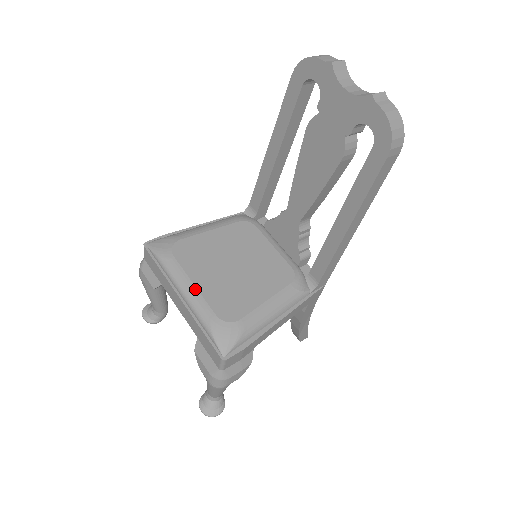
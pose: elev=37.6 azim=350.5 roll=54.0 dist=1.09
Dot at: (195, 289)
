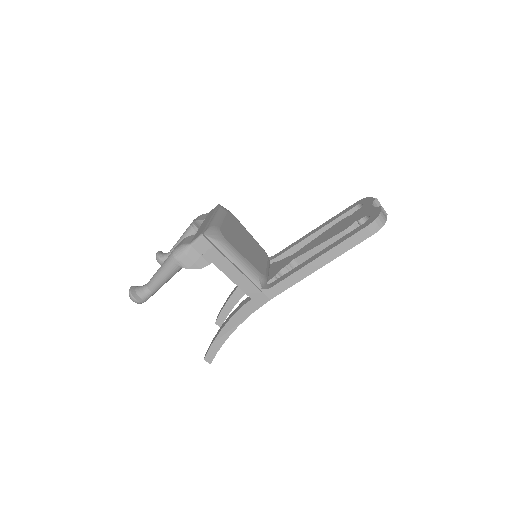
Dot at: (223, 220)
